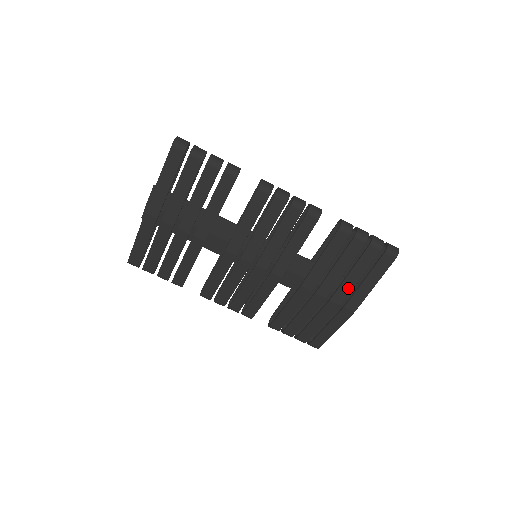
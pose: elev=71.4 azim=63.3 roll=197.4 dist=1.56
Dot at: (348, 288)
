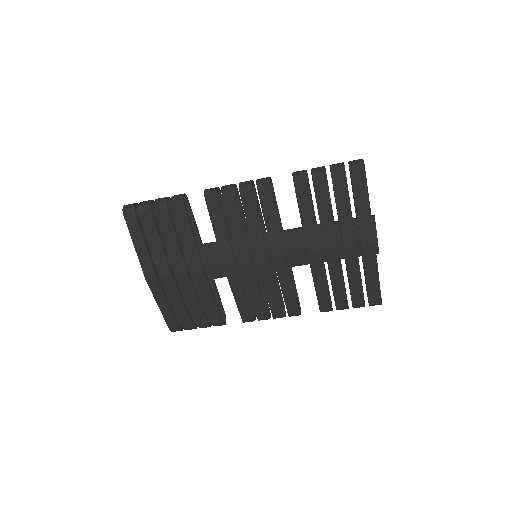
Dot at: (348, 227)
